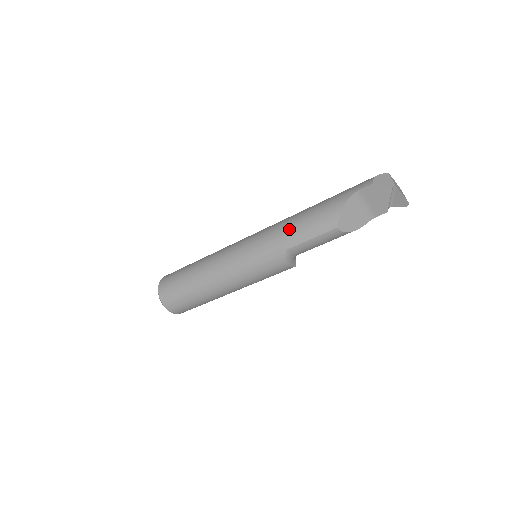
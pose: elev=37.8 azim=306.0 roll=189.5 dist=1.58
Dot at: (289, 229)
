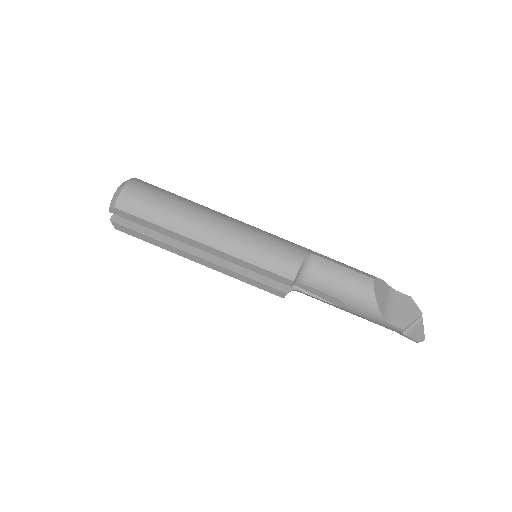
Dot at: occluded
